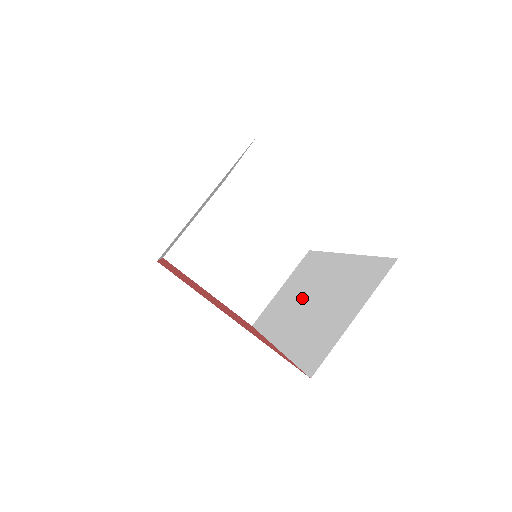
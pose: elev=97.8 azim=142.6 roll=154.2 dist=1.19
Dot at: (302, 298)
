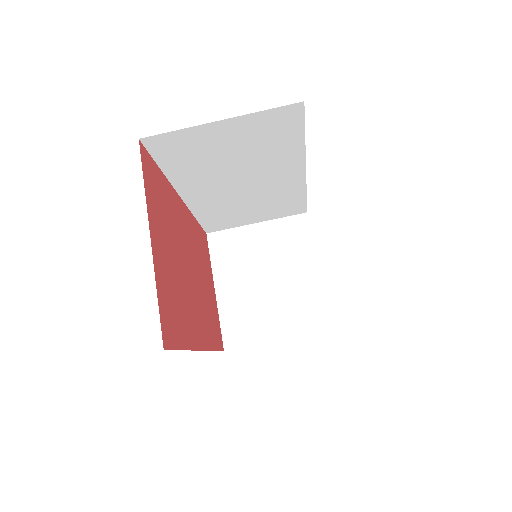
Dot at: occluded
